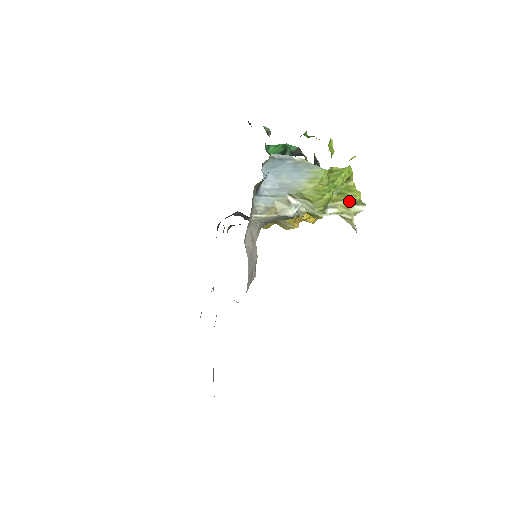
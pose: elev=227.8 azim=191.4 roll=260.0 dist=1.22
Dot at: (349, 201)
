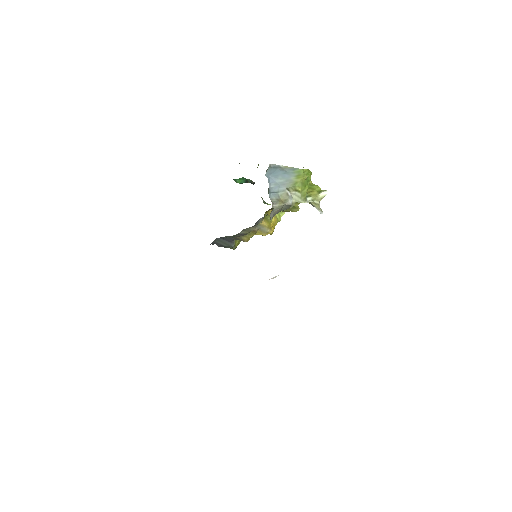
Dot at: (316, 191)
